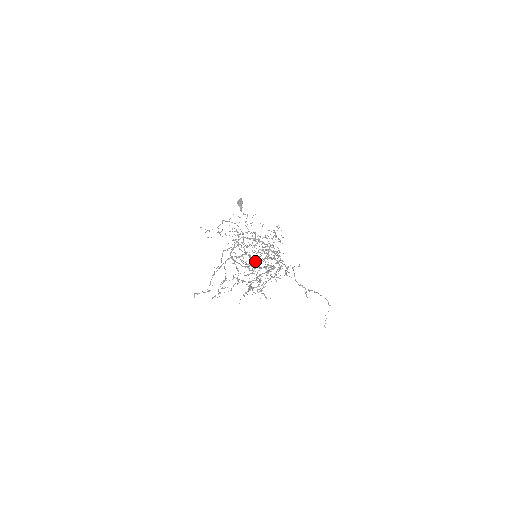
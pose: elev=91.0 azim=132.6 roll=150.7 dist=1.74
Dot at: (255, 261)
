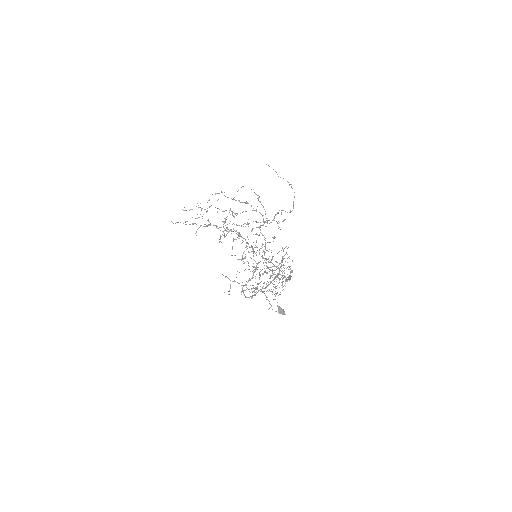
Dot at: (248, 243)
